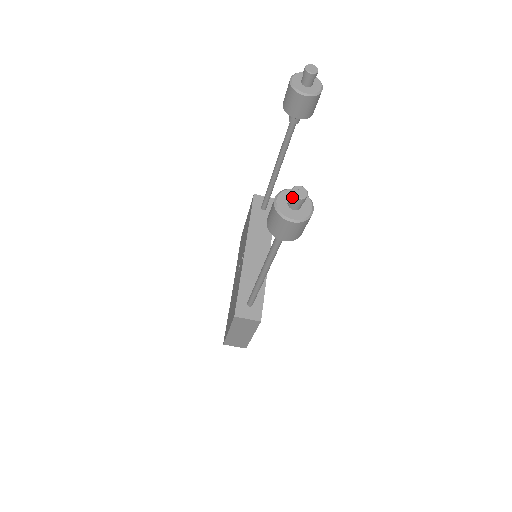
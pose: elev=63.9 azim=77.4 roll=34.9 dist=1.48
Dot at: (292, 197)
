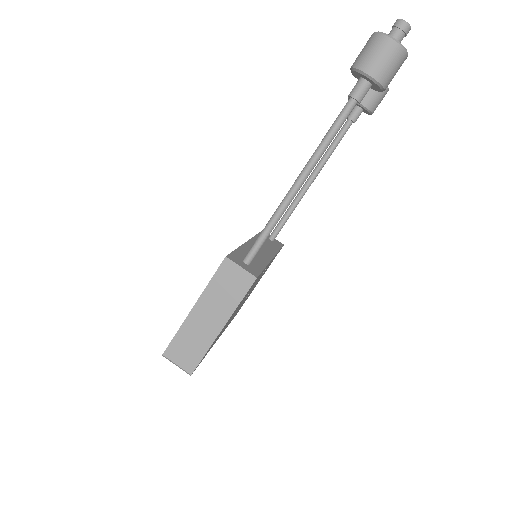
Dot at: (397, 21)
